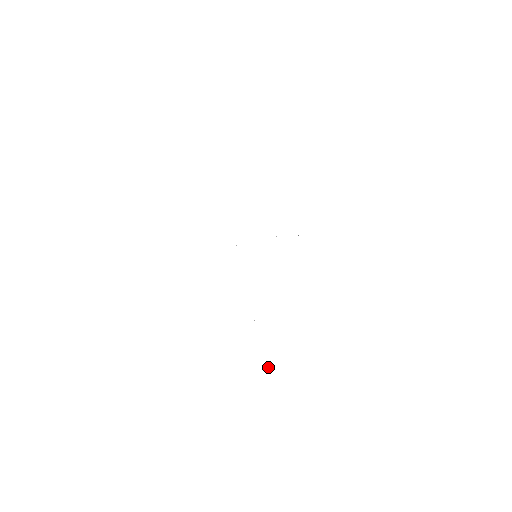
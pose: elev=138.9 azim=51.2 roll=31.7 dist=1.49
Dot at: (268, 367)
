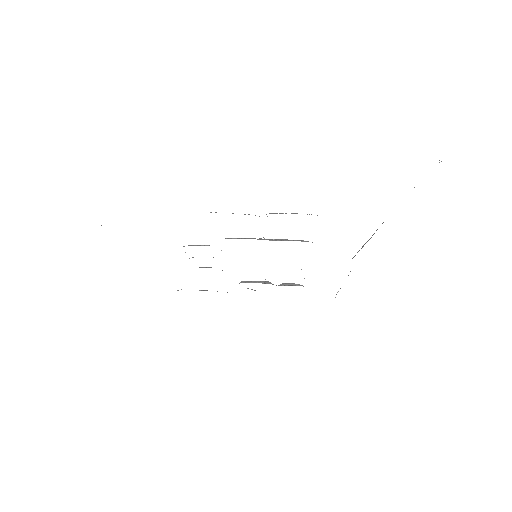
Dot at: occluded
